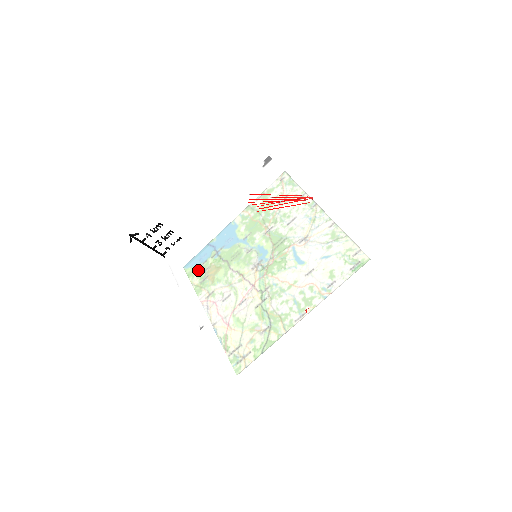
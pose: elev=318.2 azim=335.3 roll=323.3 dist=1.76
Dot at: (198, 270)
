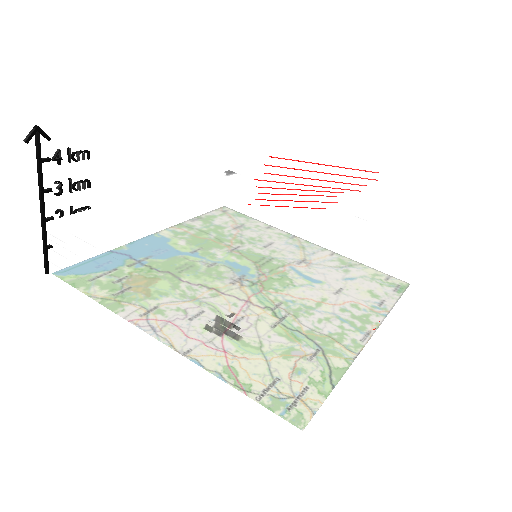
Dot at: (164, 244)
